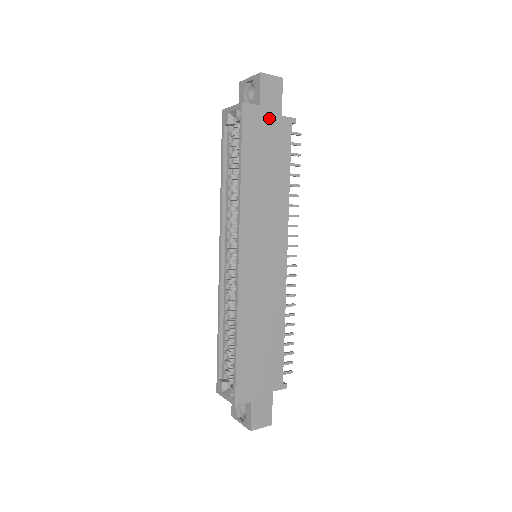
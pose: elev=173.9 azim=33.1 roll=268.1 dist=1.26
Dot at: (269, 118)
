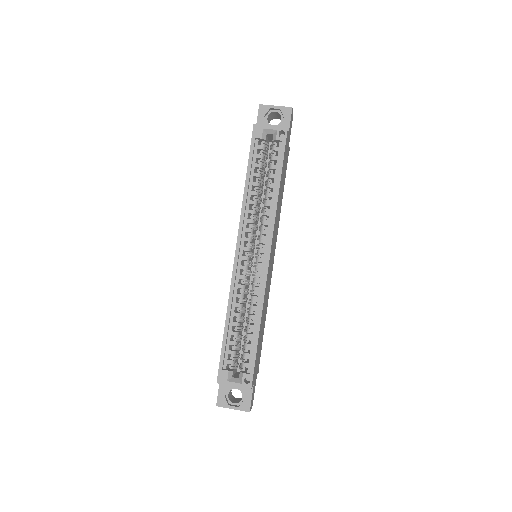
Dot at: (288, 144)
